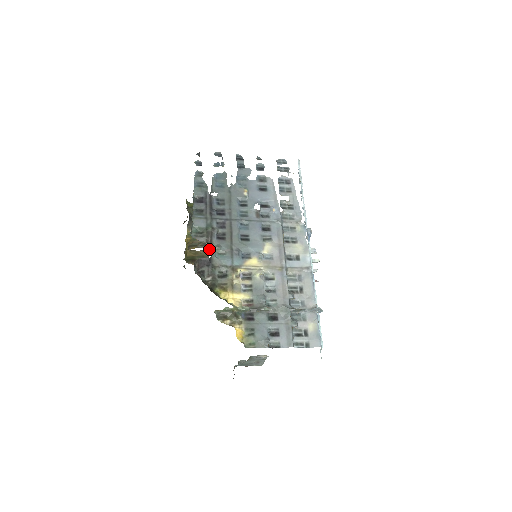
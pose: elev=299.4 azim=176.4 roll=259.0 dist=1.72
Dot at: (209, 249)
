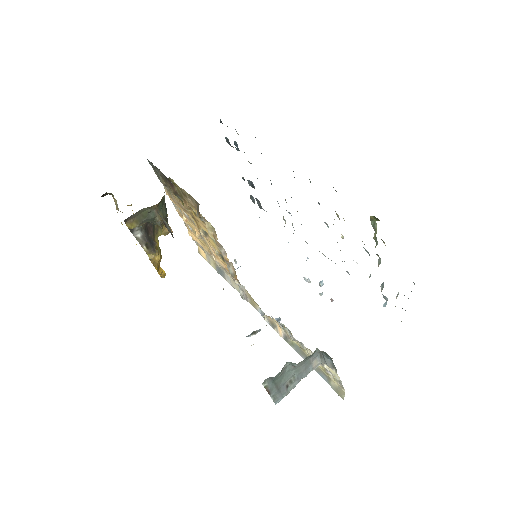
Dot at: (143, 242)
